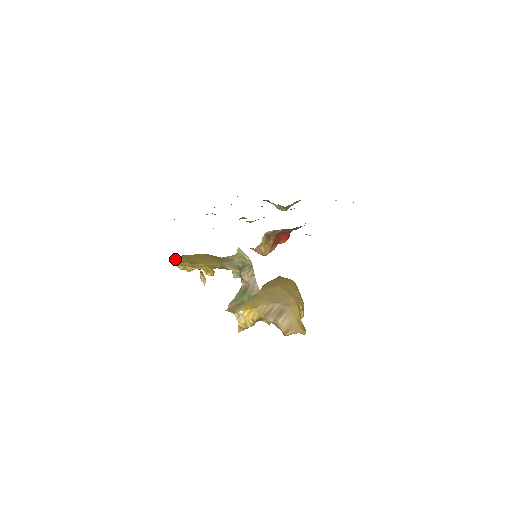
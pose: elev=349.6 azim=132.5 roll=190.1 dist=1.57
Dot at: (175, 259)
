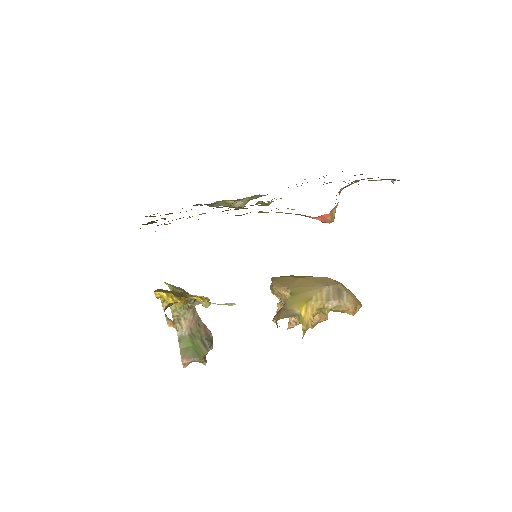
Dot at: (161, 292)
